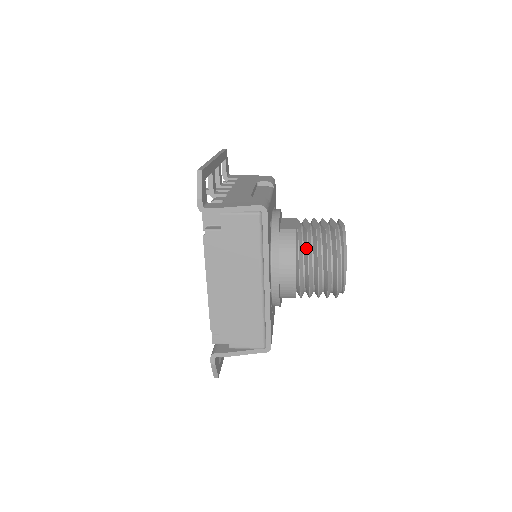
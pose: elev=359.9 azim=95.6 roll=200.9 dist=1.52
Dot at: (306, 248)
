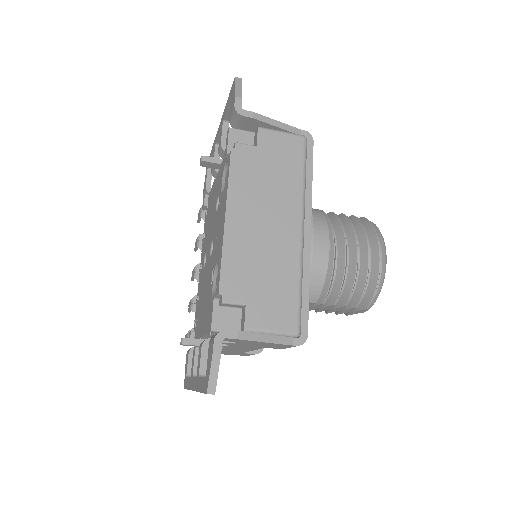
Dot at: (338, 223)
